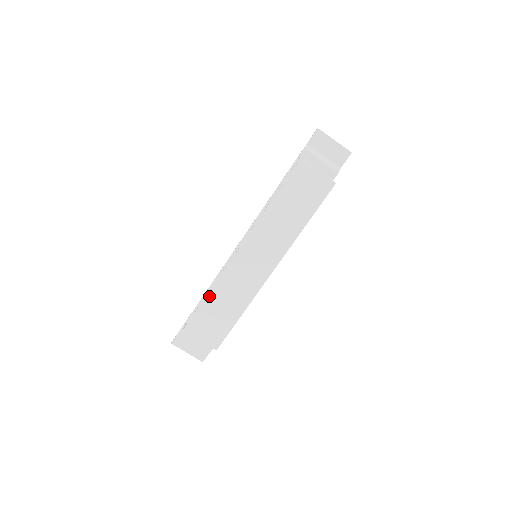
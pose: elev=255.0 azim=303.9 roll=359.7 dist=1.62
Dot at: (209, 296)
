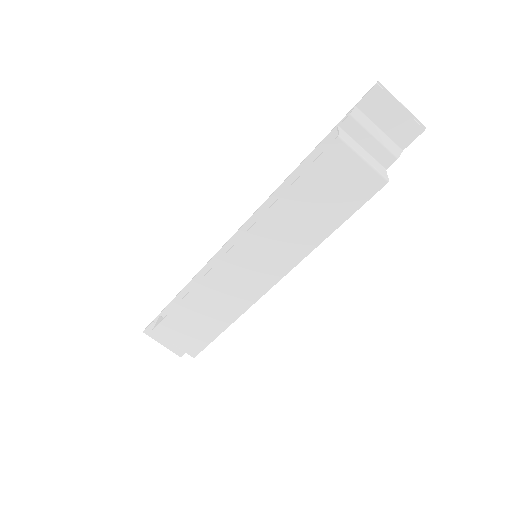
Dot at: (186, 299)
